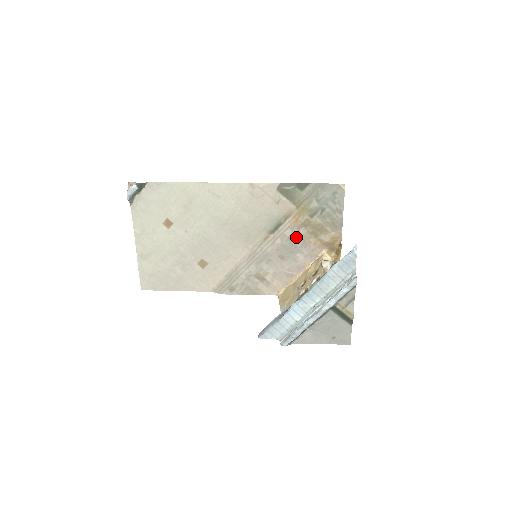
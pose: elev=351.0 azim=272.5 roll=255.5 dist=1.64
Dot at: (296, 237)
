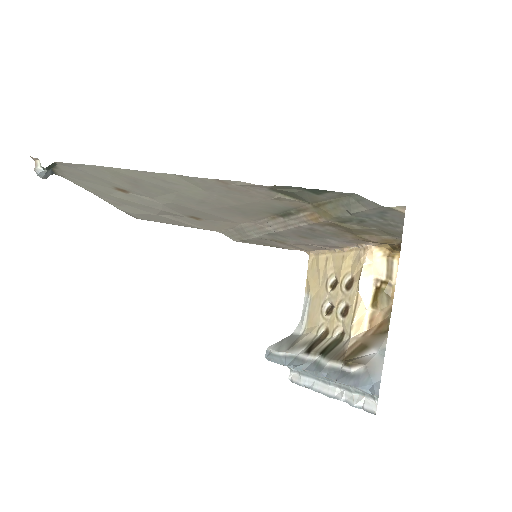
Dot at: (320, 230)
